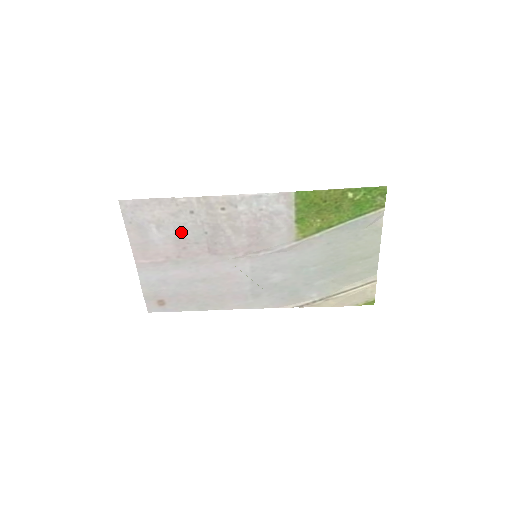
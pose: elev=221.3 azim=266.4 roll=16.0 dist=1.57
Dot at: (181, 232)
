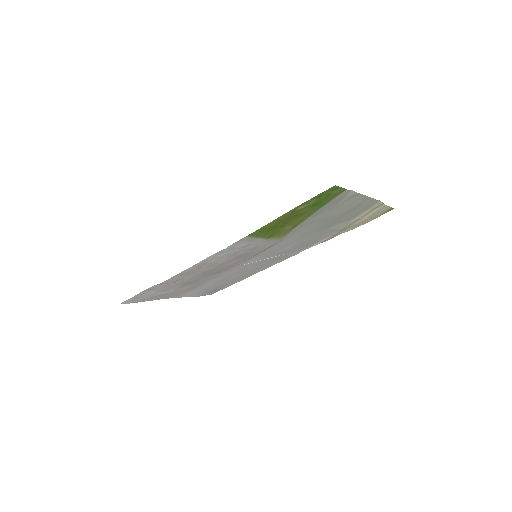
Dot at: (184, 284)
